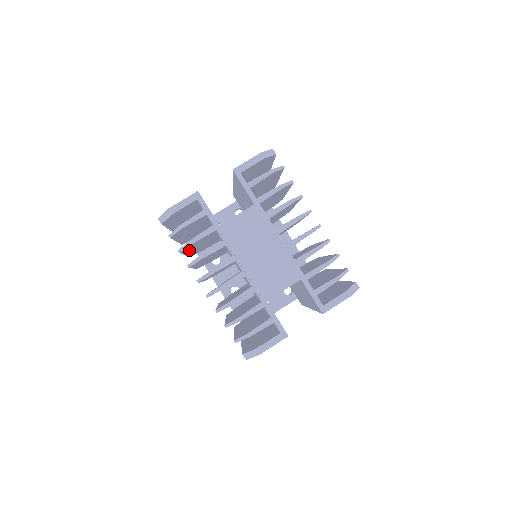
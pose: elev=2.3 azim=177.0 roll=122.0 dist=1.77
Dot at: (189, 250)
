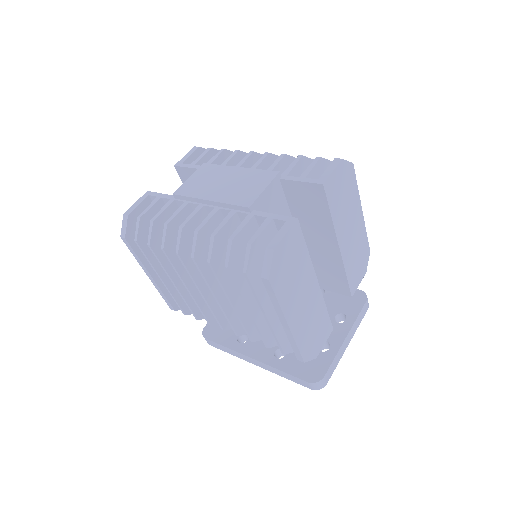
Dot at: occluded
